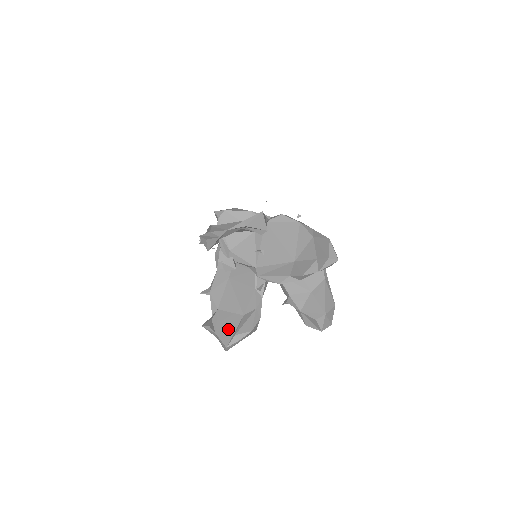
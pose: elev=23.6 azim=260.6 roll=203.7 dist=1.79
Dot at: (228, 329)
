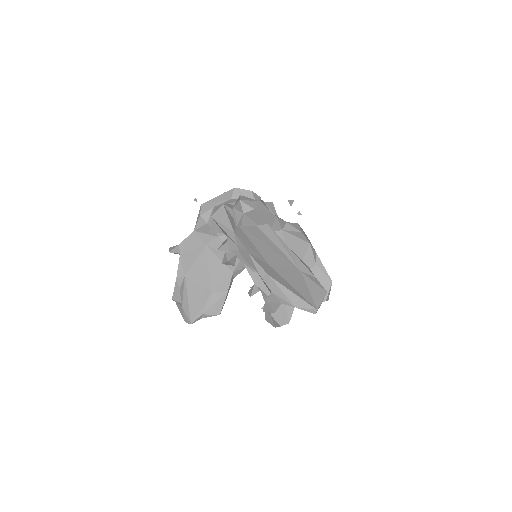
Dot at: (195, 304)
